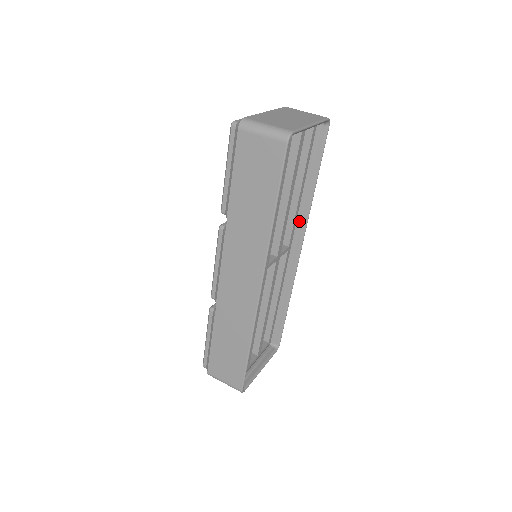
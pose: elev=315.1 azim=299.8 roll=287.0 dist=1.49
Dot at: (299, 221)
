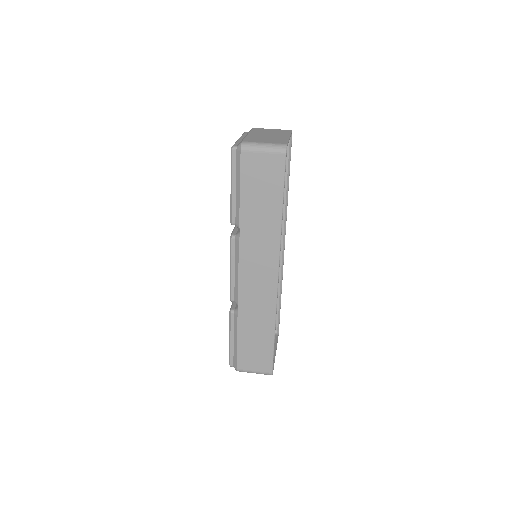
Dot at: occluded
